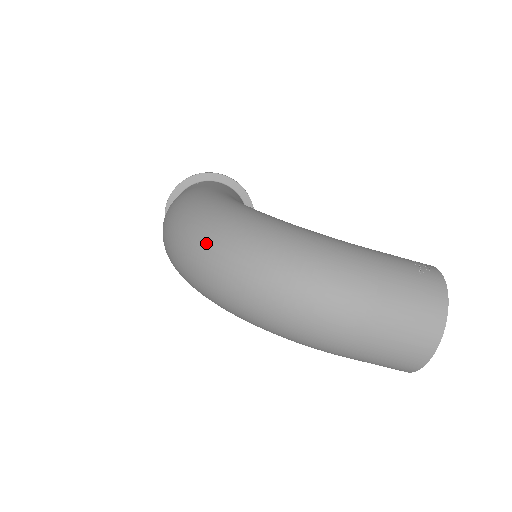
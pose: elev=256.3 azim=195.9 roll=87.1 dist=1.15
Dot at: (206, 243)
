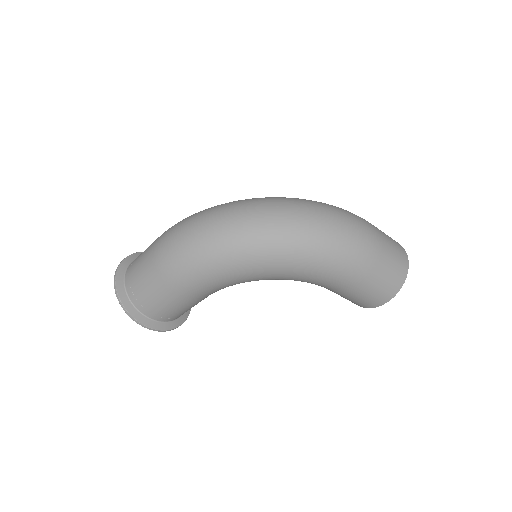
Dot at: (255, 203)
